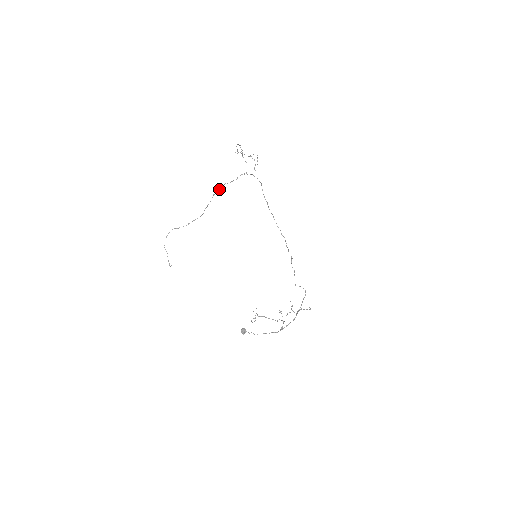
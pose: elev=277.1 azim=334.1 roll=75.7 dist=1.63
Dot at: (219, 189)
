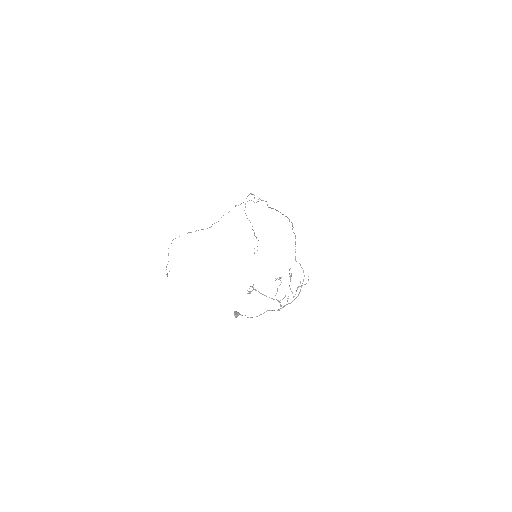
Dot at: (228, 212)
